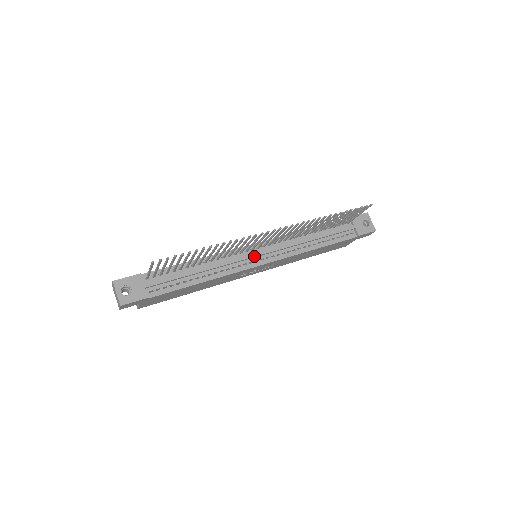
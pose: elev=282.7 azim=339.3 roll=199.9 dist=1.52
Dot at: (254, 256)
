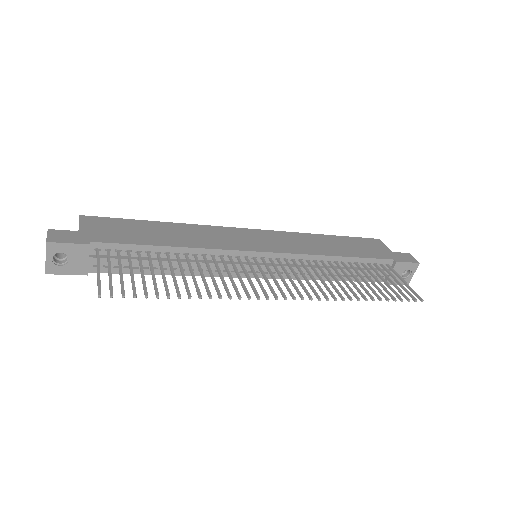
Dot at: (250, 269)
